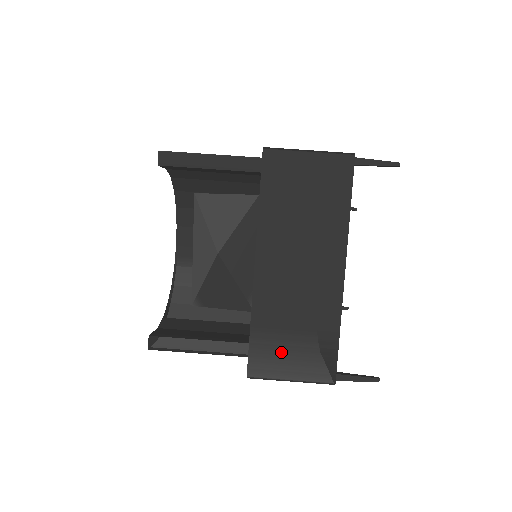
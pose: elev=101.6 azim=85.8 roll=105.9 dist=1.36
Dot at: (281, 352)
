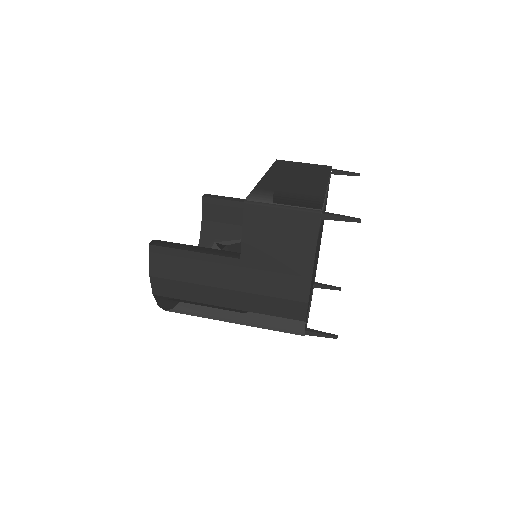
Dot at: (276, 197)
